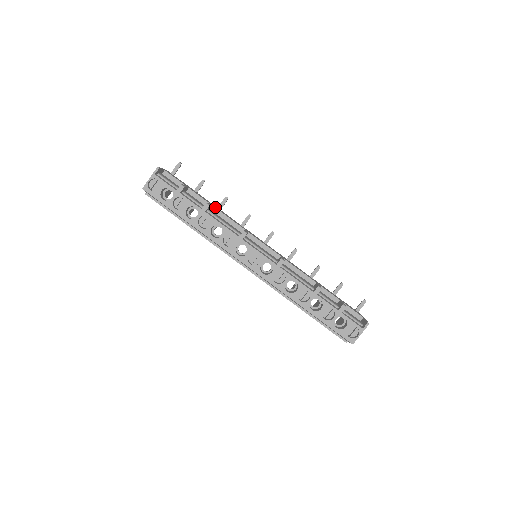
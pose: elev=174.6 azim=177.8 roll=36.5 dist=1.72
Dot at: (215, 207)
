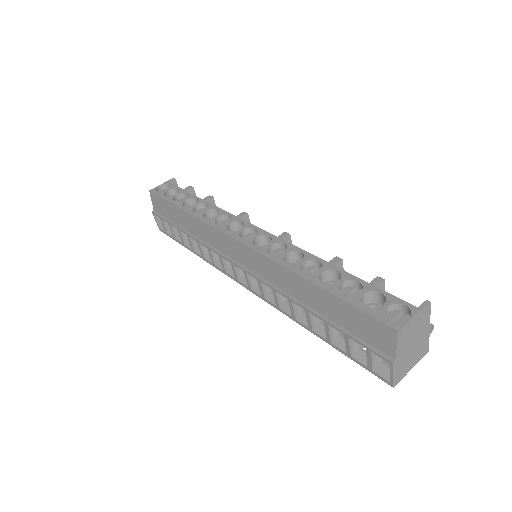
Dot at: occluded
